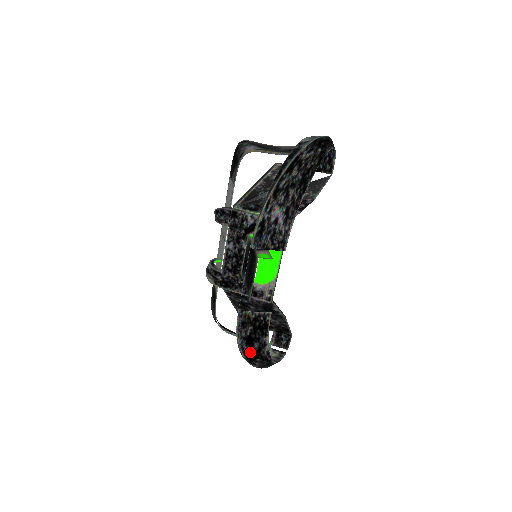
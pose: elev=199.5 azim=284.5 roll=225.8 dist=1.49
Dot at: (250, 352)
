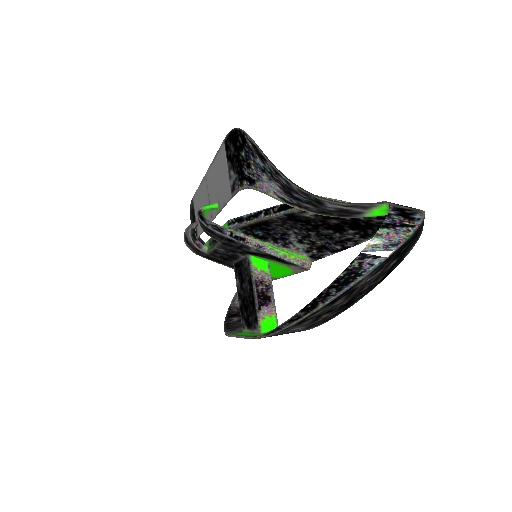
Dot at: occluded
